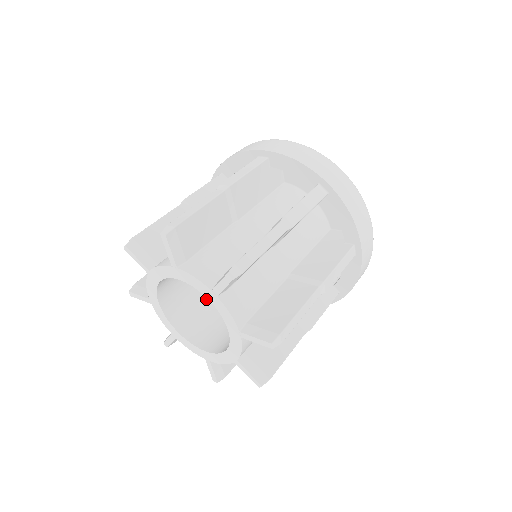
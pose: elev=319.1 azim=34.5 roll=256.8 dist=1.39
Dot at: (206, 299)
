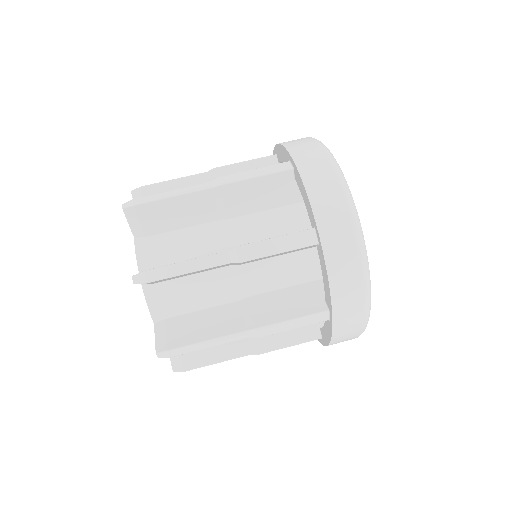
Dot at: occluded
